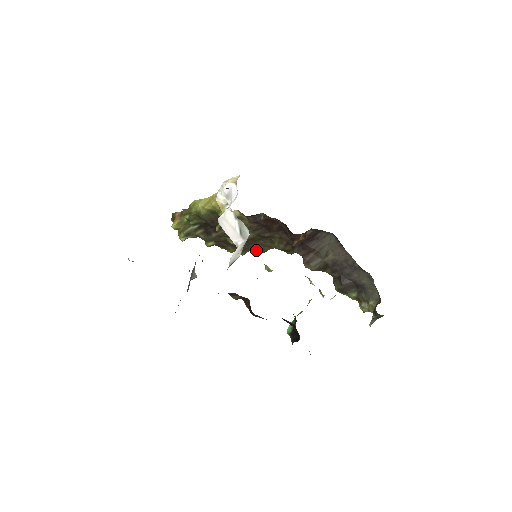
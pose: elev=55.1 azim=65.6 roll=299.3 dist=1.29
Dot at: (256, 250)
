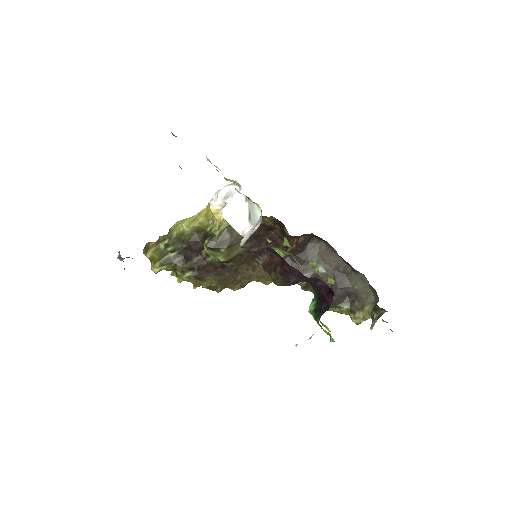
Dot at: (233, 285)
